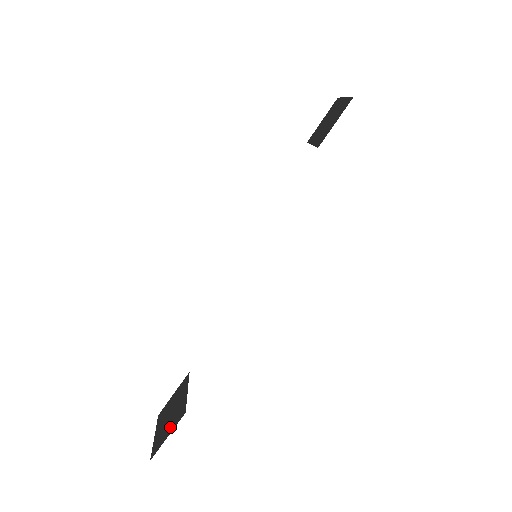
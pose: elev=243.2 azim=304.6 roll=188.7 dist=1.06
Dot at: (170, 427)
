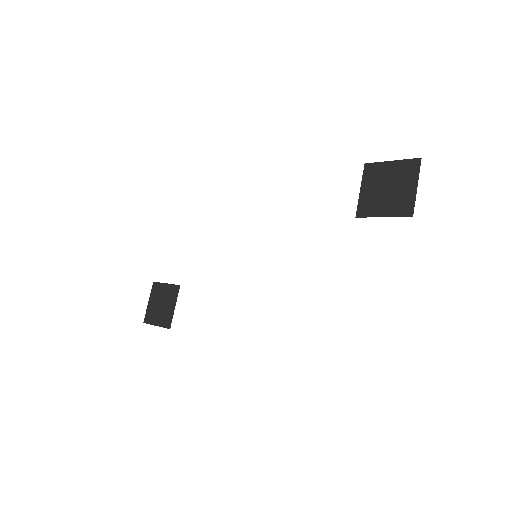
Dot at: (159, 320)
